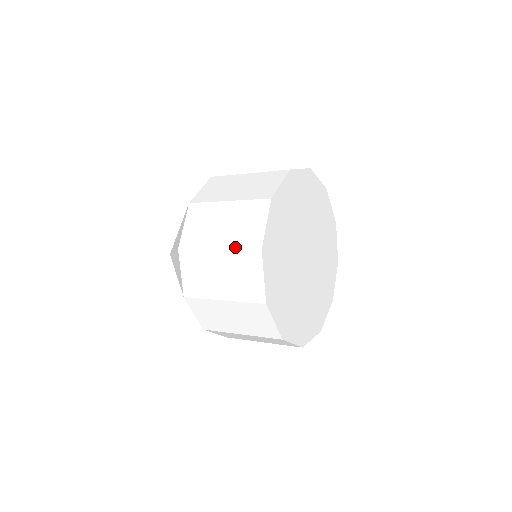
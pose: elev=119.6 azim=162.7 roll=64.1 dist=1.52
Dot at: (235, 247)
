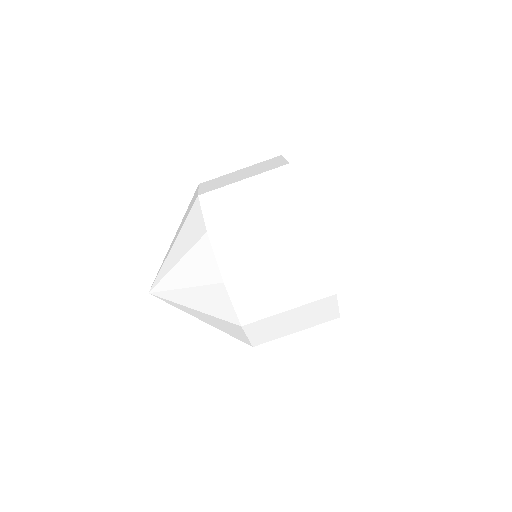
Dot at: (308, 302)
